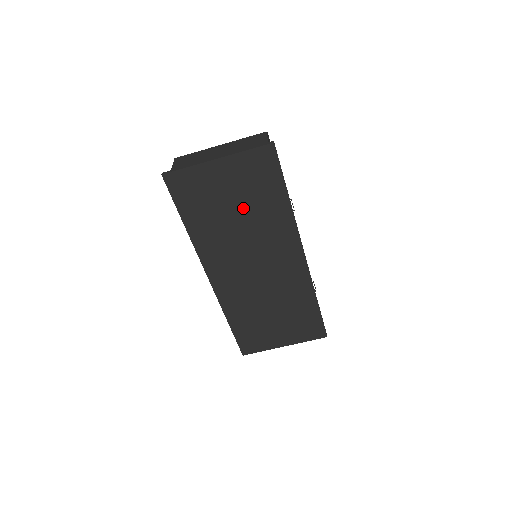
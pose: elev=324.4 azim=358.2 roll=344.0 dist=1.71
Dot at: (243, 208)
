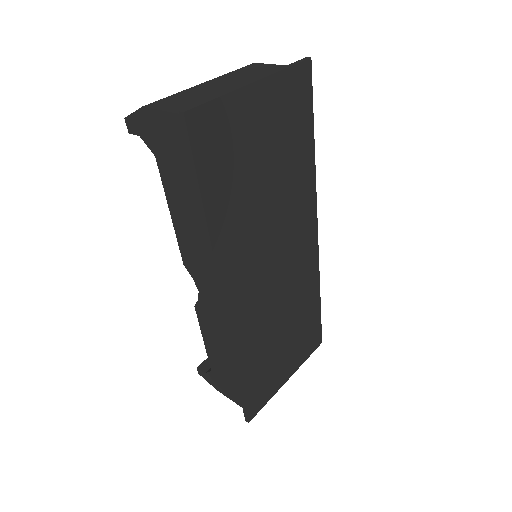
Dot at: (273, 168)
